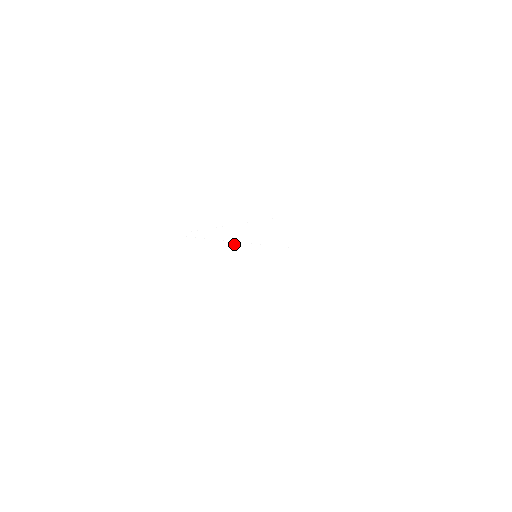
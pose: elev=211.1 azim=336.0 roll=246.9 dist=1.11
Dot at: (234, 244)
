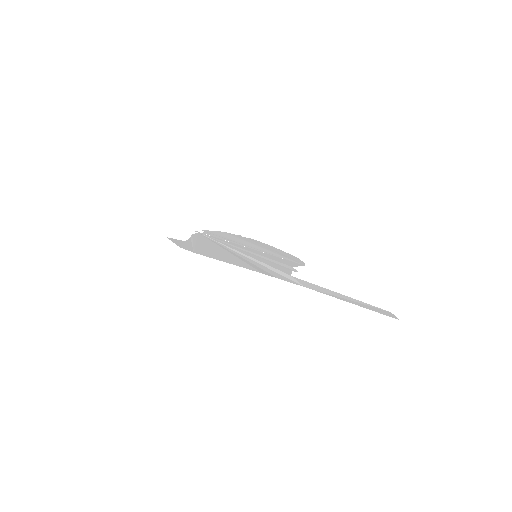
Dot at: (239, 248)
